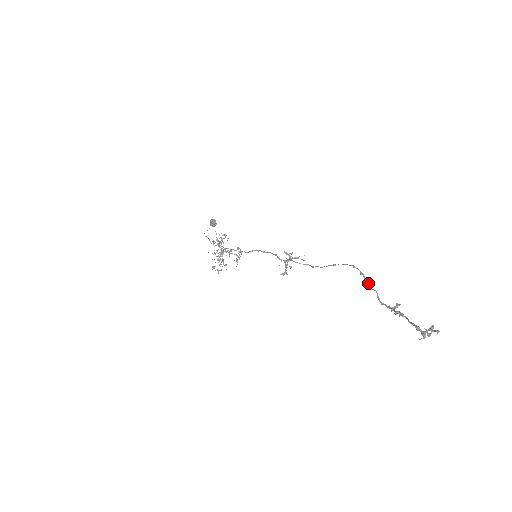
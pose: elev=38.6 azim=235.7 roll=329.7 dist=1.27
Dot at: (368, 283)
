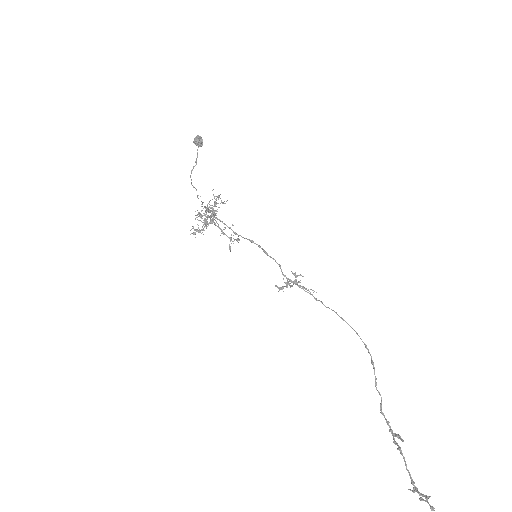
Dot at: (376, 382)
